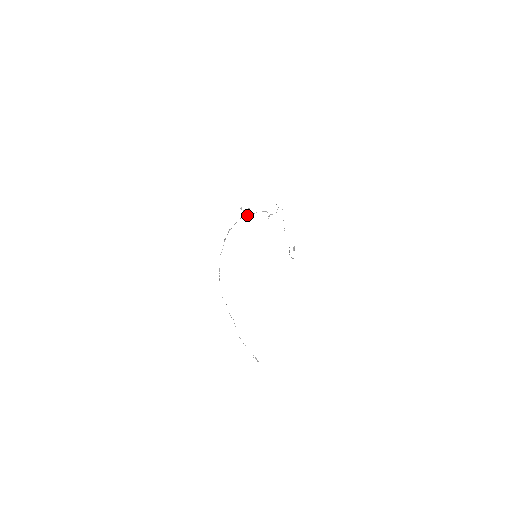
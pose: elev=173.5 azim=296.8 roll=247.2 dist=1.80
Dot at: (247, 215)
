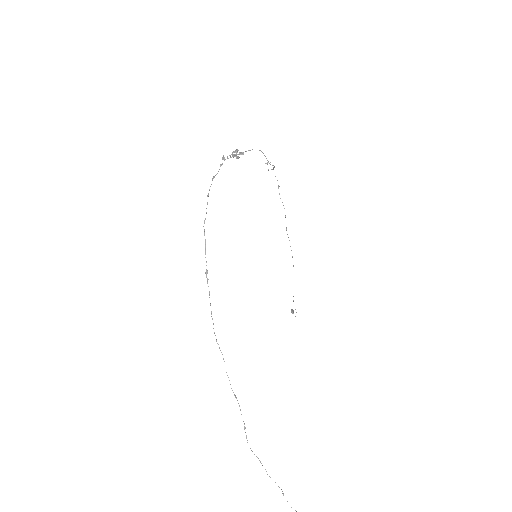
Dot at: (236, 154)
